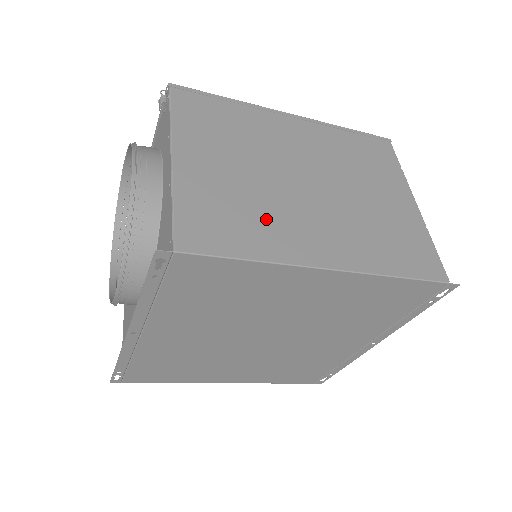
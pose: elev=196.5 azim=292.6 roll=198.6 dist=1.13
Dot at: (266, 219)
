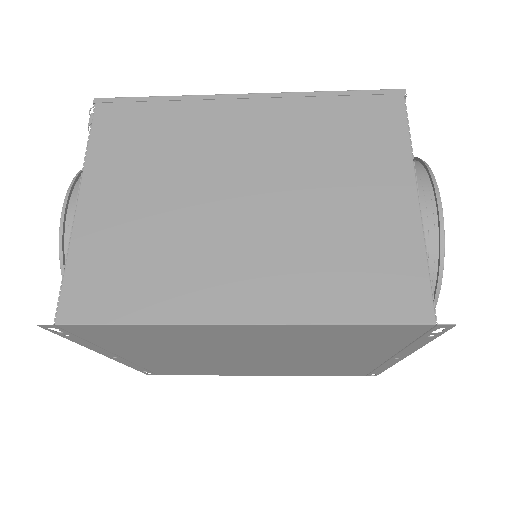
Dot at: (171, 264)
